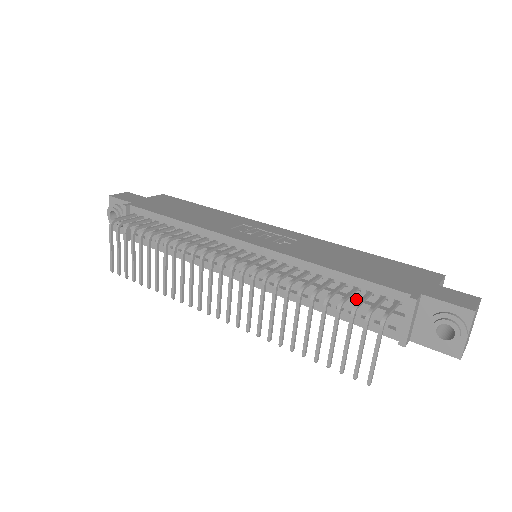
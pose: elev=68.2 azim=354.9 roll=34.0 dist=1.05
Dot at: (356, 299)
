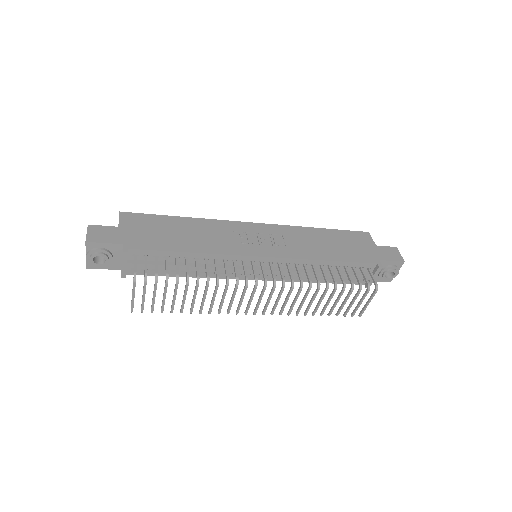
Dot at: occluded
